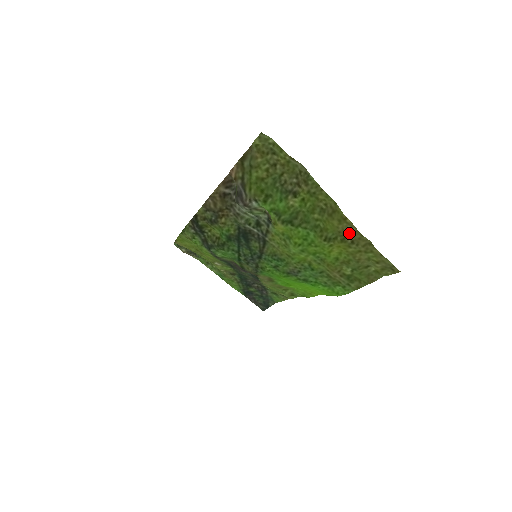
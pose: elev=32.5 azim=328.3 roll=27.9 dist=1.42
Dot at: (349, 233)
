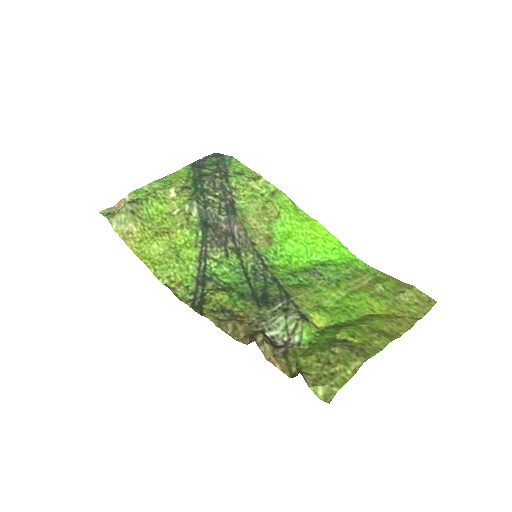
Dot at: (397, 323)
